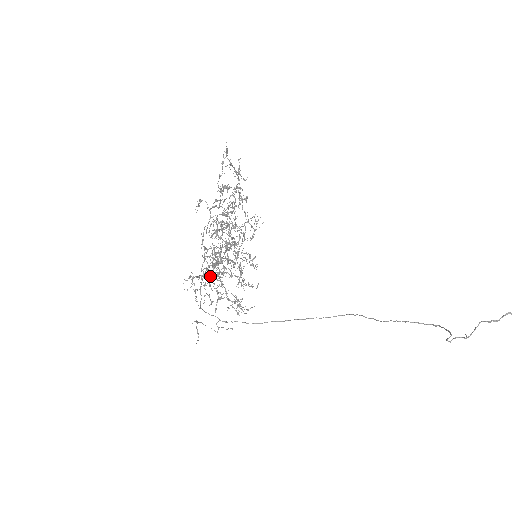
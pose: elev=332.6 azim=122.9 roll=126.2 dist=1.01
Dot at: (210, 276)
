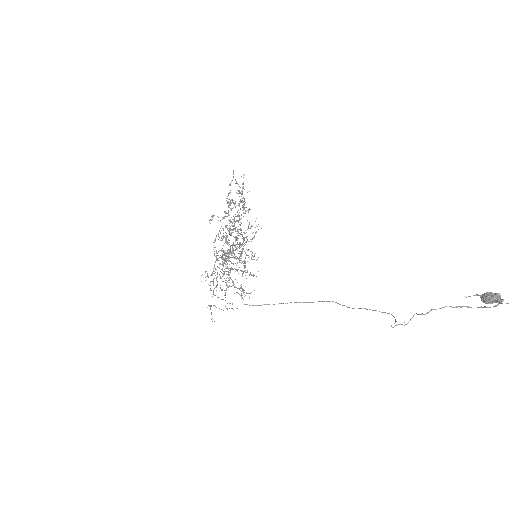
Dot at: occluded
